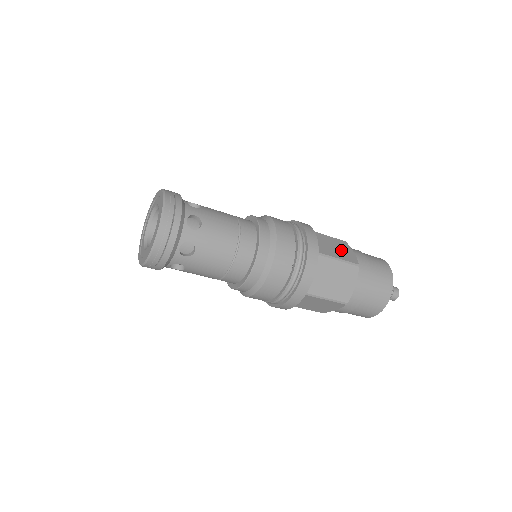
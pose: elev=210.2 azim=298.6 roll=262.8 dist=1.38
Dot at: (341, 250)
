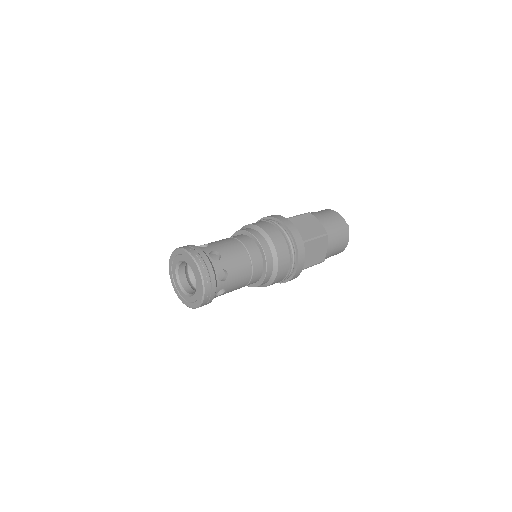
Dot at: (319, 252)
